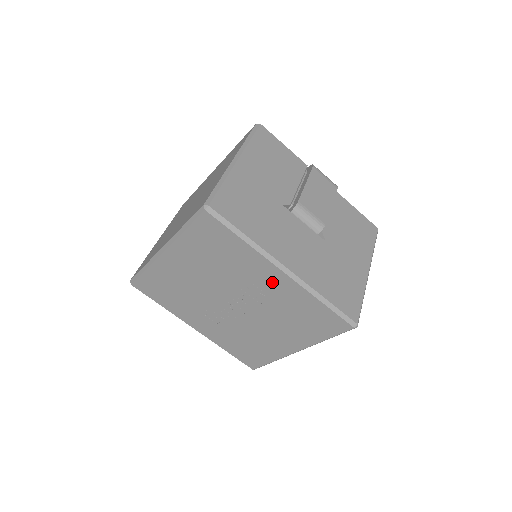
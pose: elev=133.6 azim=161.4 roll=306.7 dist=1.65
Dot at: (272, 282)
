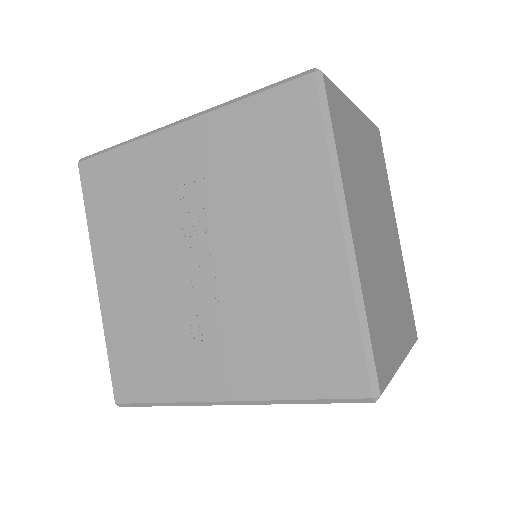
Dot at: (186, 156)
